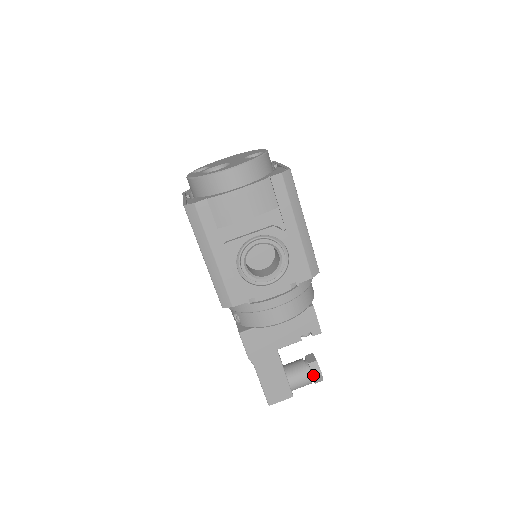
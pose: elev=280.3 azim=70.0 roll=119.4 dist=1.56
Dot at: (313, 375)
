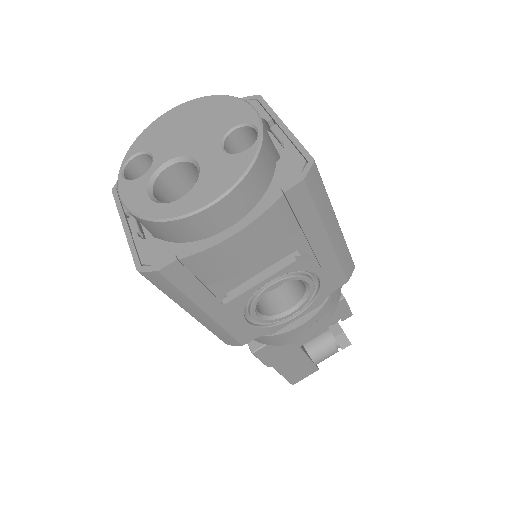
Dot at: (341, 348)
